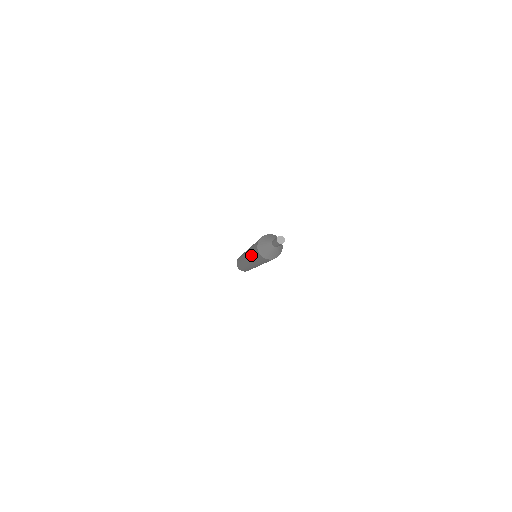
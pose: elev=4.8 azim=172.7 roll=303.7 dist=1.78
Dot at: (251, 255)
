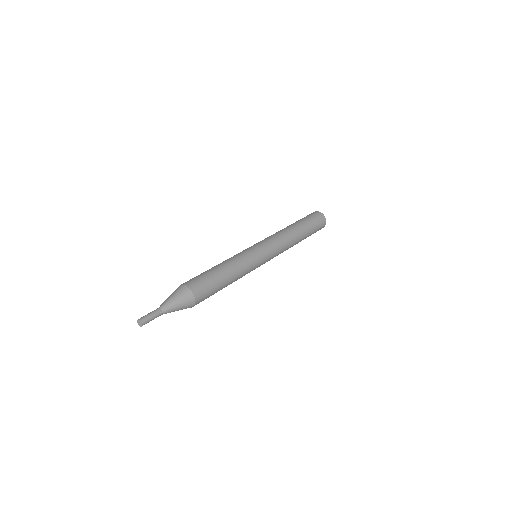
Dot at: occluded
